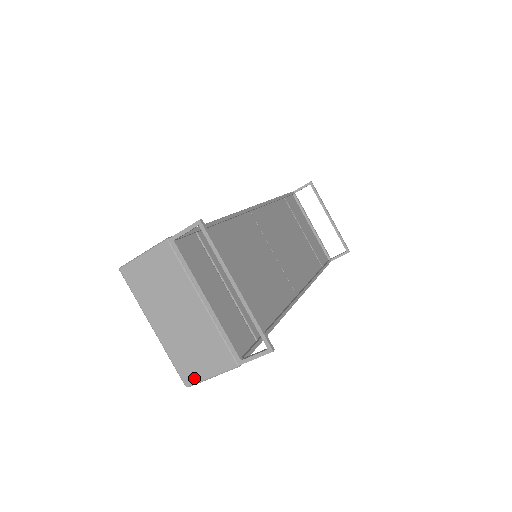
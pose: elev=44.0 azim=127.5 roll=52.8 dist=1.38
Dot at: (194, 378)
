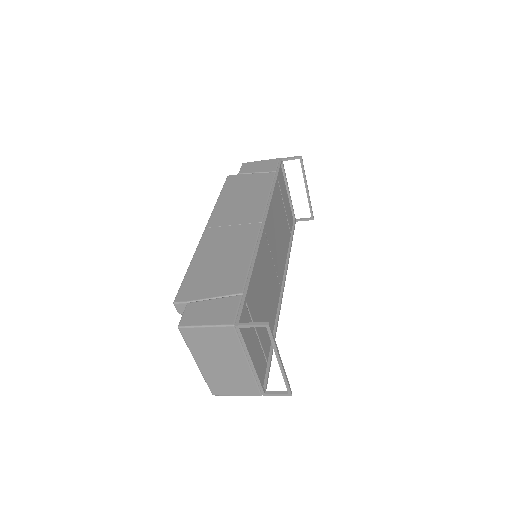
Dot at: (222, 393)
